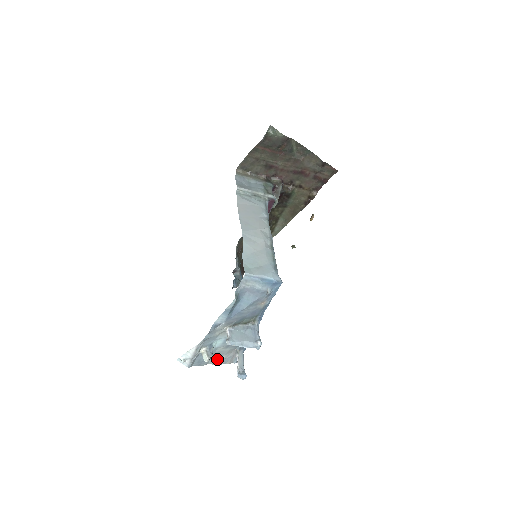
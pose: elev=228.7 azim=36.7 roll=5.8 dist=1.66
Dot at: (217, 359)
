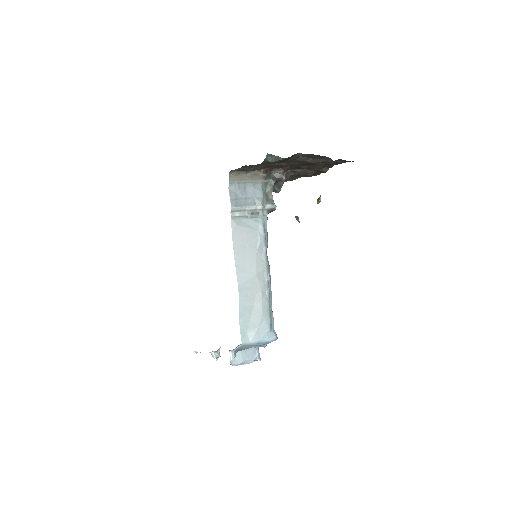
Dot at: occluded
